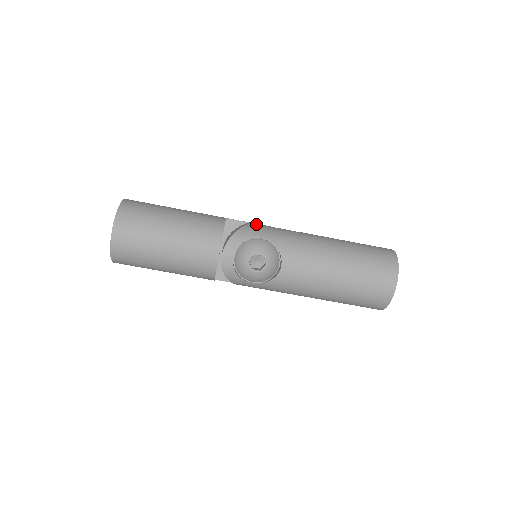
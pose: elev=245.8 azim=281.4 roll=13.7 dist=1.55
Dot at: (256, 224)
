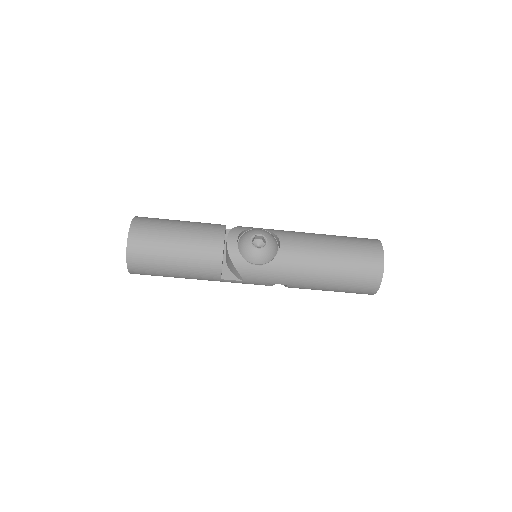
Dot at: occluded
